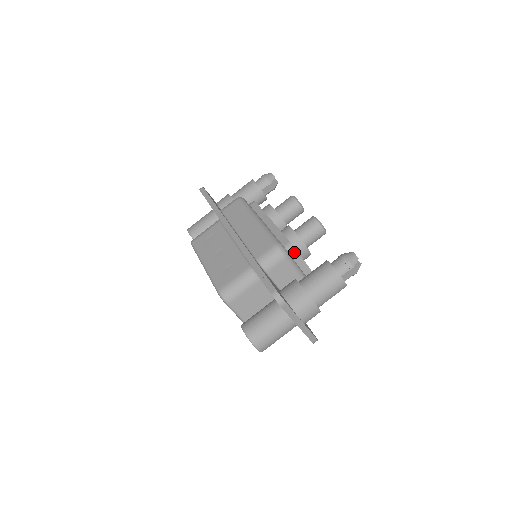
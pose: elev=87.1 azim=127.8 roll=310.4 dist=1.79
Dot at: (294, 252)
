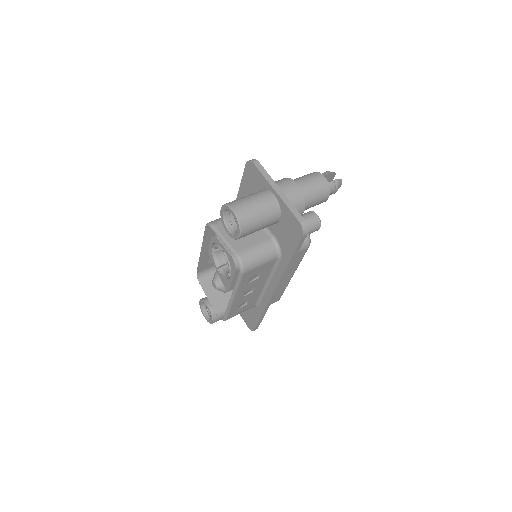
Dot at: occluded
